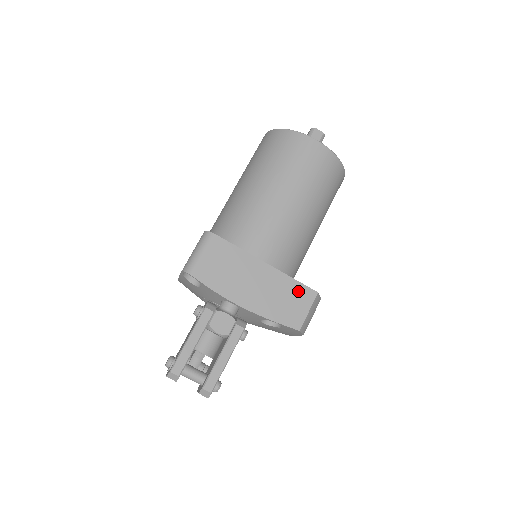
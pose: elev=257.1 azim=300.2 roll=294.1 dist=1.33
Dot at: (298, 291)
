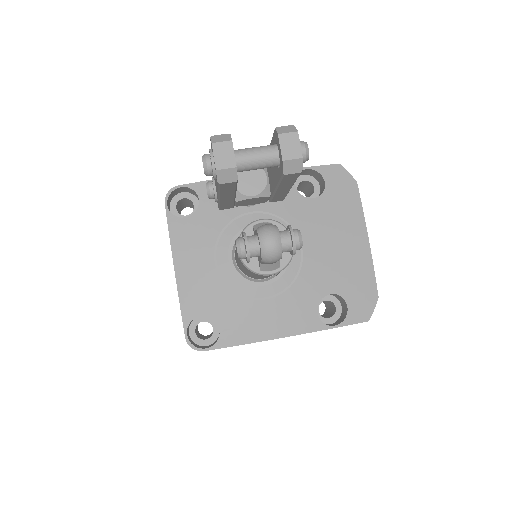
Dot at: occluded
